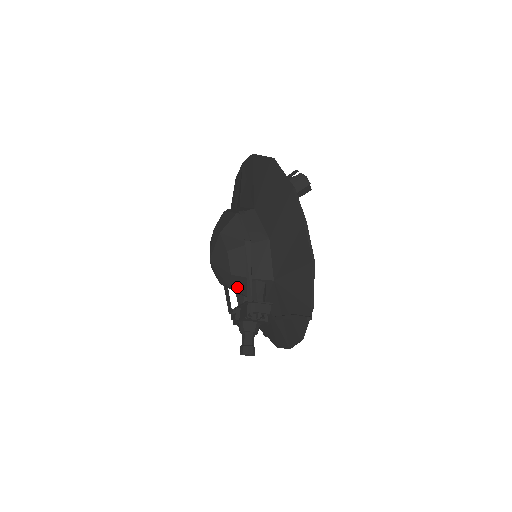
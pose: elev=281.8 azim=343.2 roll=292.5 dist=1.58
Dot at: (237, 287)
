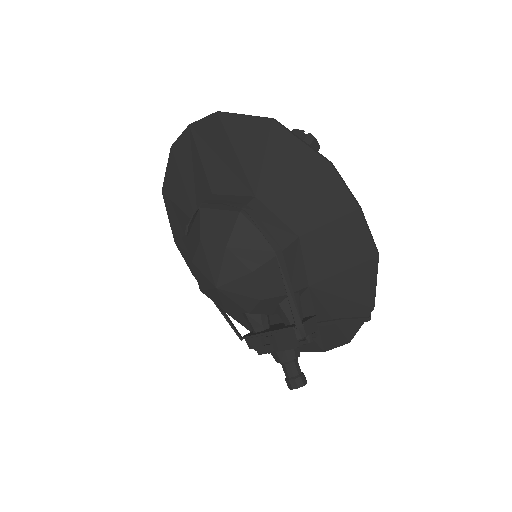
Dot at: (262, 310)
